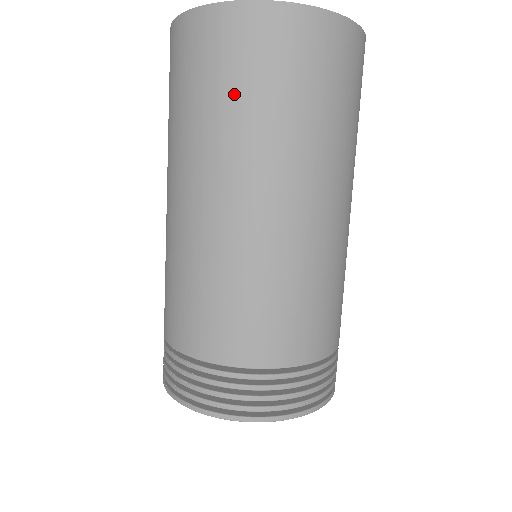
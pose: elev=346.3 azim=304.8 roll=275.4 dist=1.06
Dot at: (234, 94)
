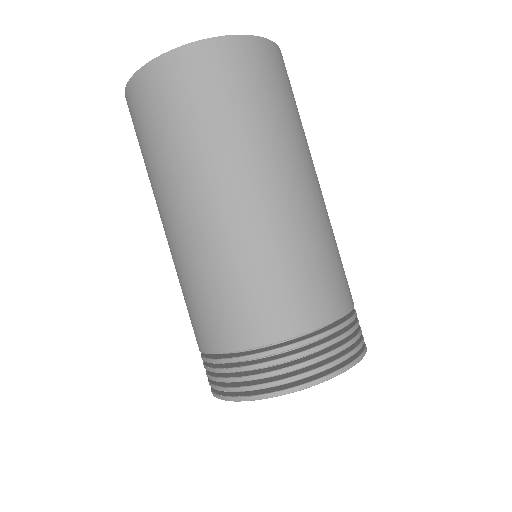
Dot at: (198, 117)
